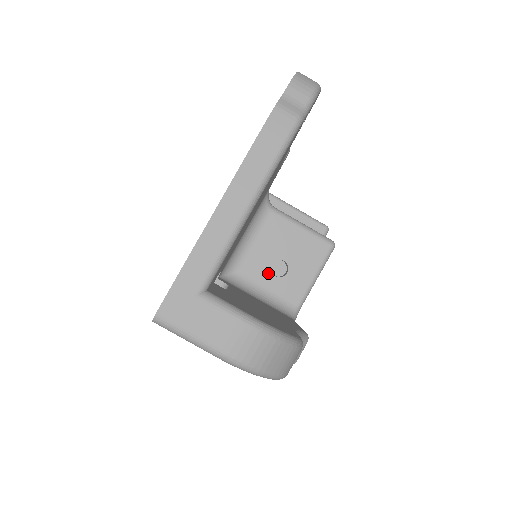
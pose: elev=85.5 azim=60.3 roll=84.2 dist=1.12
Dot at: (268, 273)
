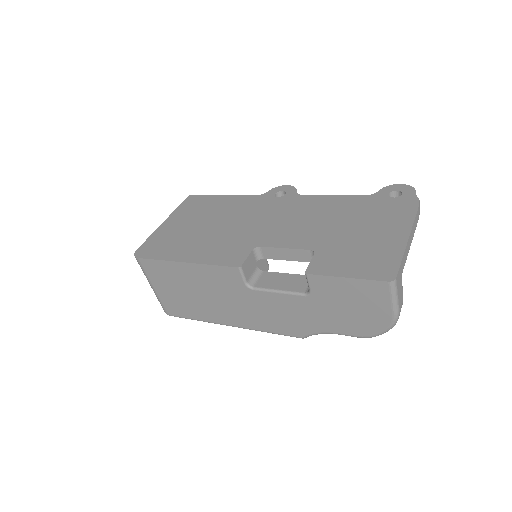
Dot at: occluded
